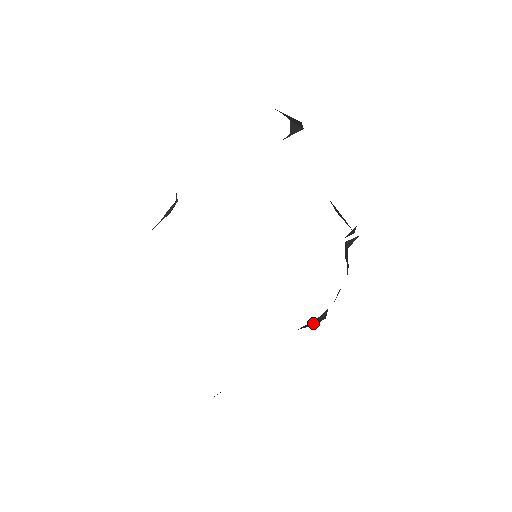
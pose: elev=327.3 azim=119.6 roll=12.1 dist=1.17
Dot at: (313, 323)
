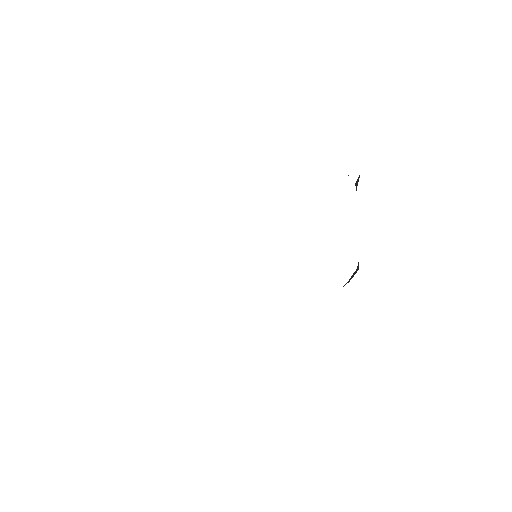
Dot at: (350, 278)
